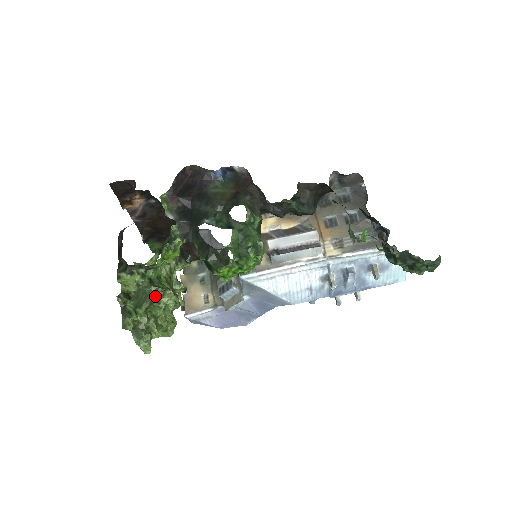
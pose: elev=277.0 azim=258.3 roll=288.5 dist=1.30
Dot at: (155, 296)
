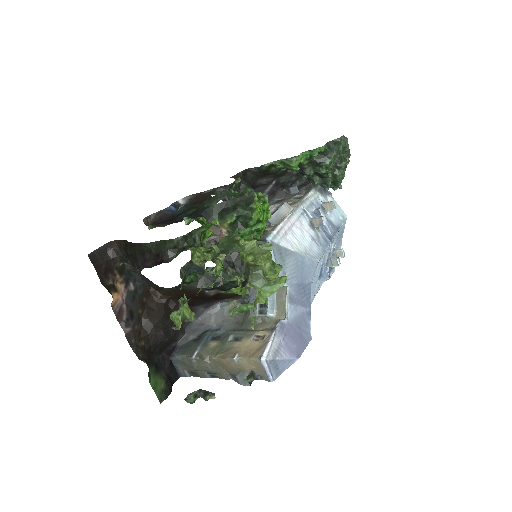
Dot at: occluded
